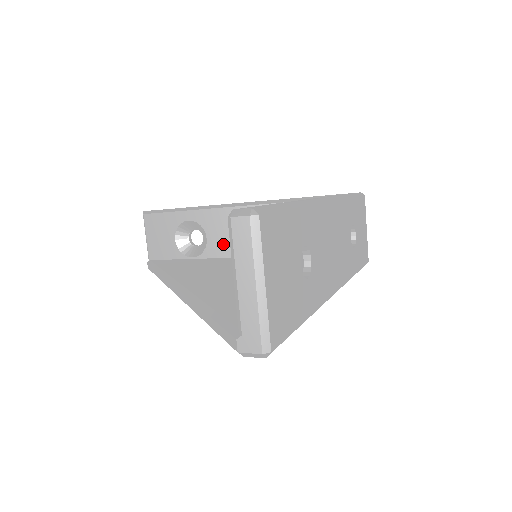
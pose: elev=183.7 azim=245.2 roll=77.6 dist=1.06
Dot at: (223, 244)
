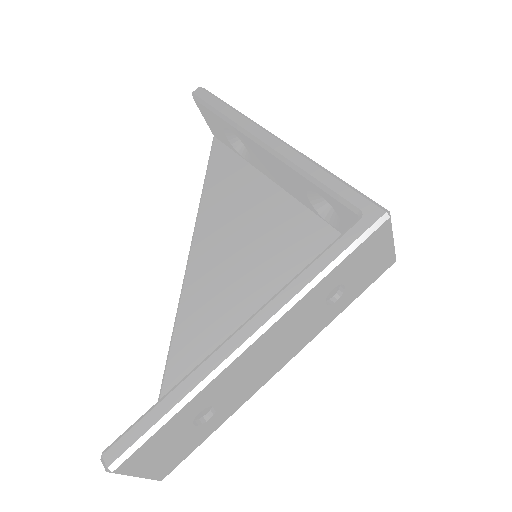
Dot at: (264, 168)
